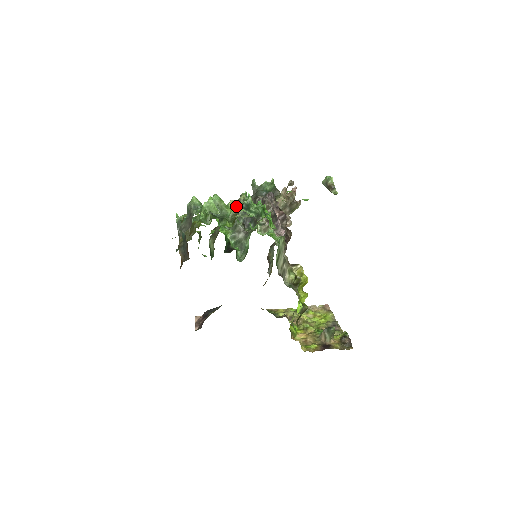
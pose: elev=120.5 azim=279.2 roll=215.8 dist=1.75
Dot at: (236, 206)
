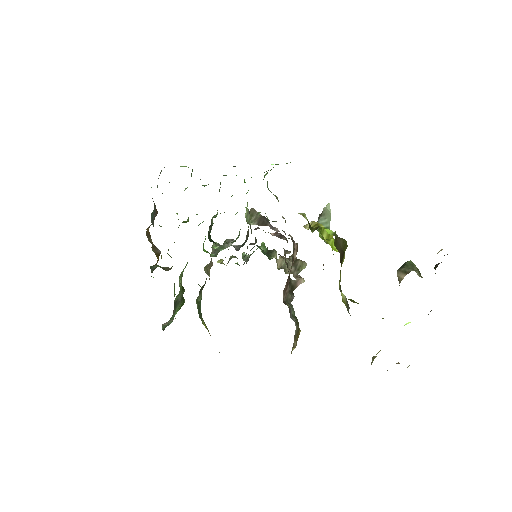
Dot at: occluded
